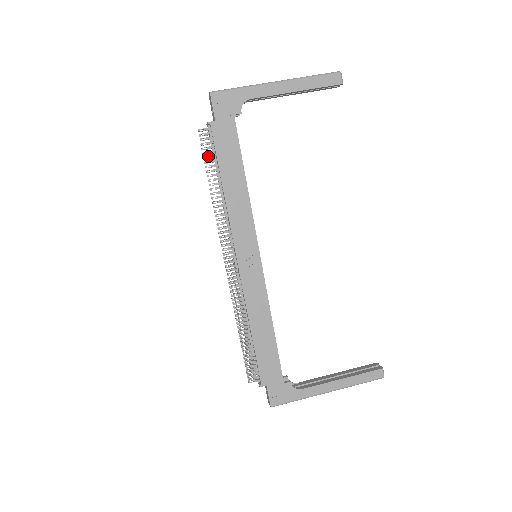
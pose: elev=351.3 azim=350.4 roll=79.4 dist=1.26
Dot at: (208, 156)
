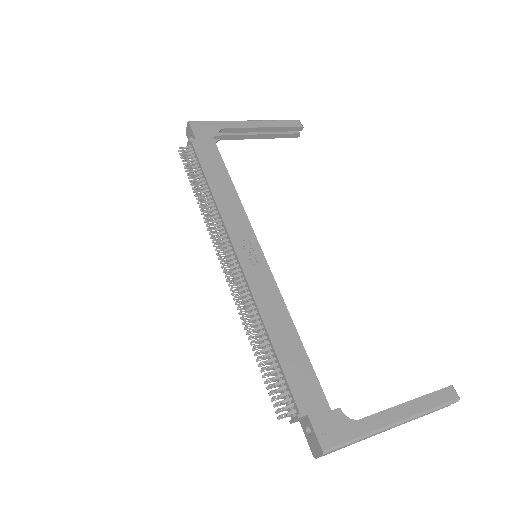
Dot at: (191, 167)
